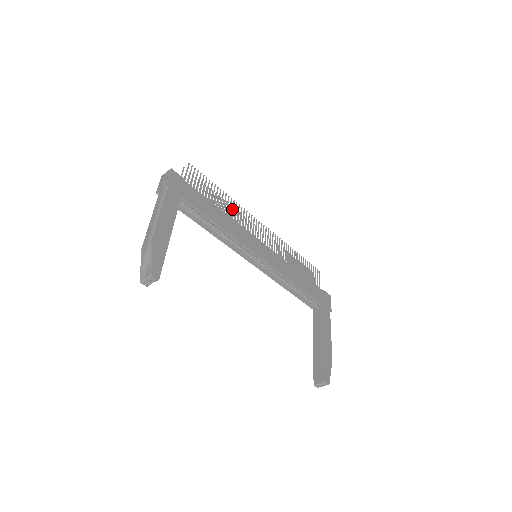
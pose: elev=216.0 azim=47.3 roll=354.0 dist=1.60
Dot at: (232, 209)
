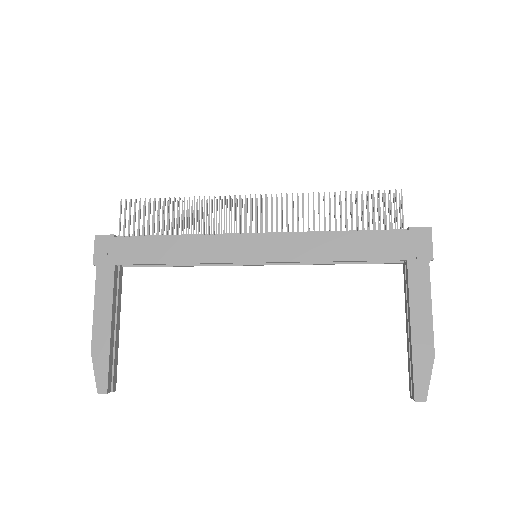
Dot at: (198, 215)
